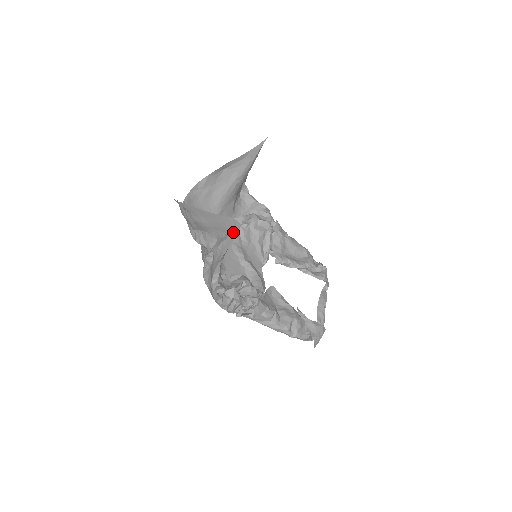
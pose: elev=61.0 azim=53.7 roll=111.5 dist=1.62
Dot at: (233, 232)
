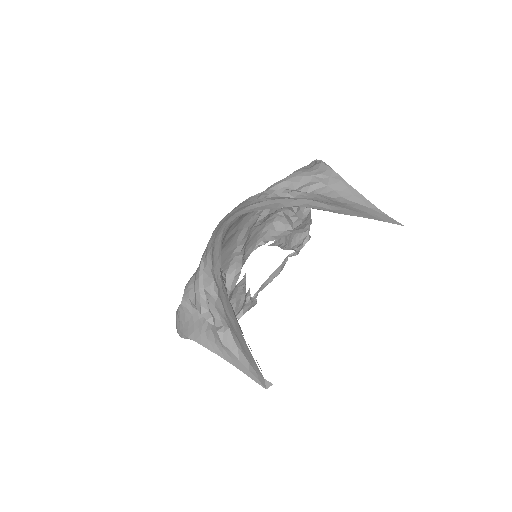
Dot at: (251, 373)
